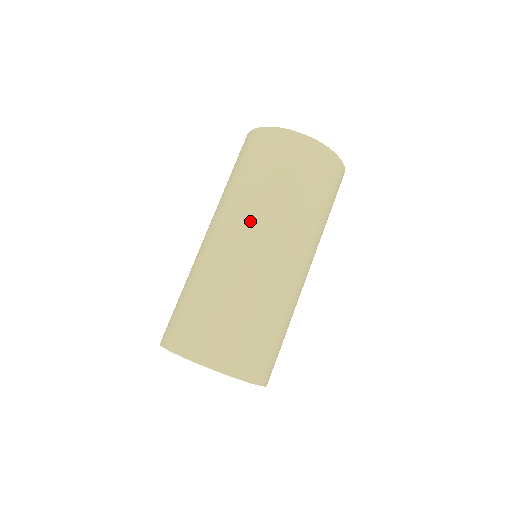
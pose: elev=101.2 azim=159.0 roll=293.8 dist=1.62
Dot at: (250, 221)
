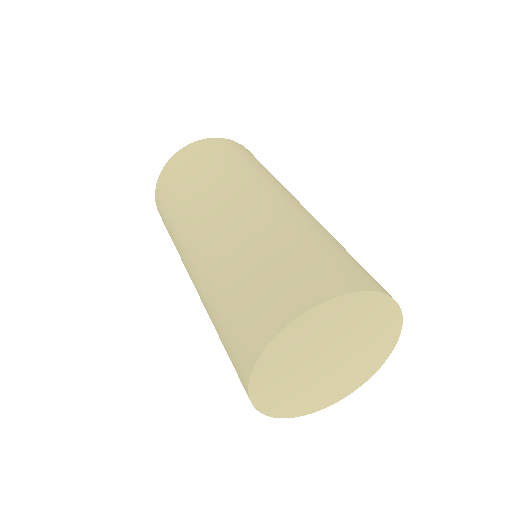
Dot at: (185, 243)
